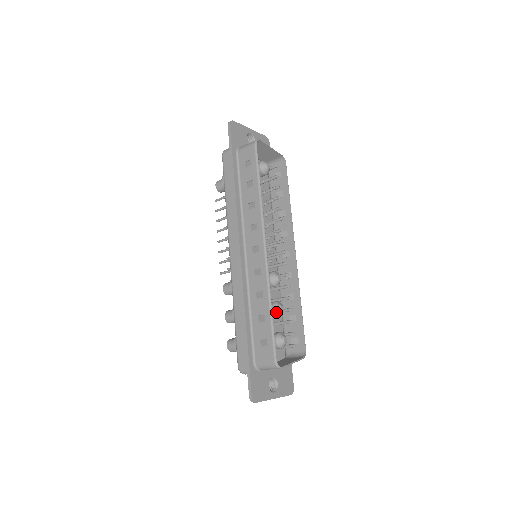
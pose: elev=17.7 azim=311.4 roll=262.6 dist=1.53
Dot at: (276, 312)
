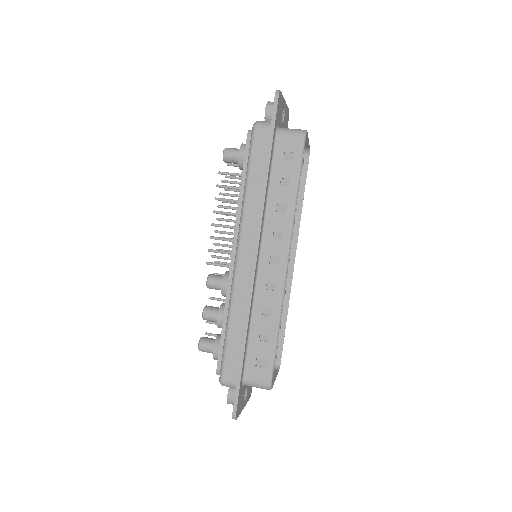
Dot at: occluded
